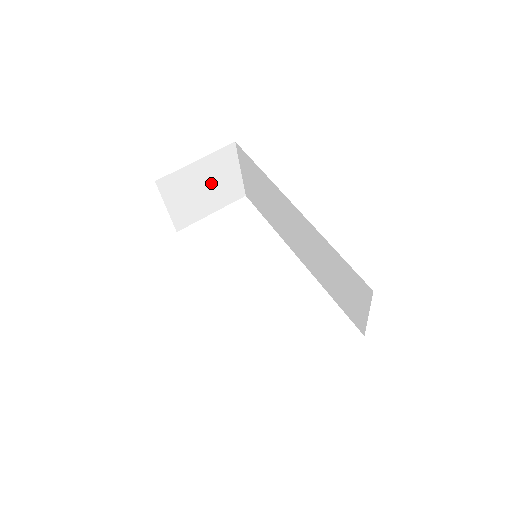
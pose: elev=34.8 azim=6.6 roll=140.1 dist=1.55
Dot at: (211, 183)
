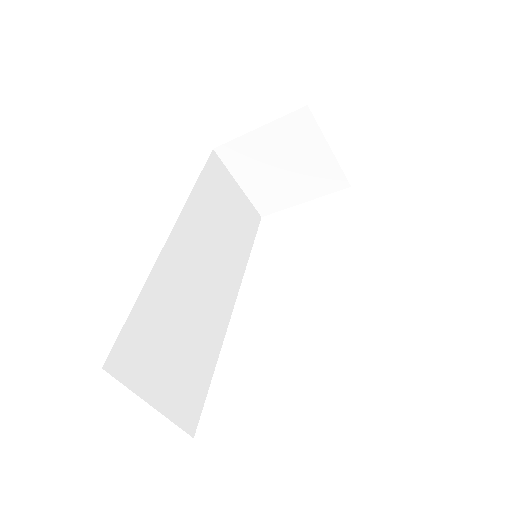
Dot at: (289, 161)
